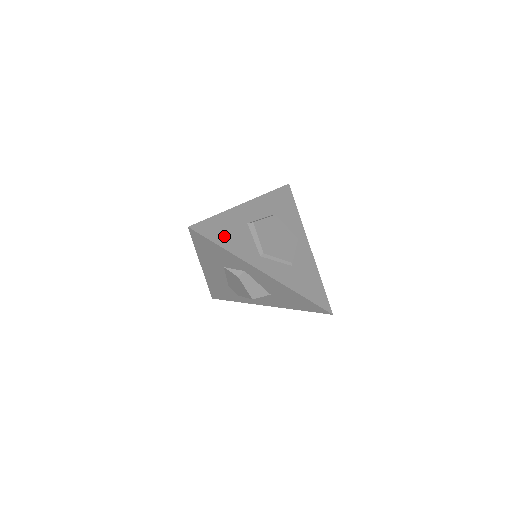
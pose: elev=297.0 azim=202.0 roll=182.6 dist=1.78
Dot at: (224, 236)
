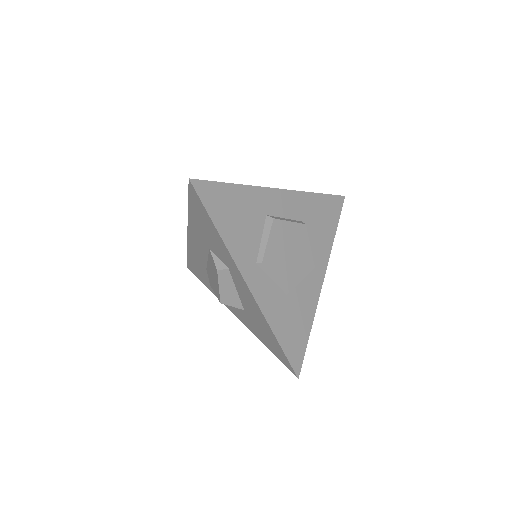
Dot at: (227, 215)
